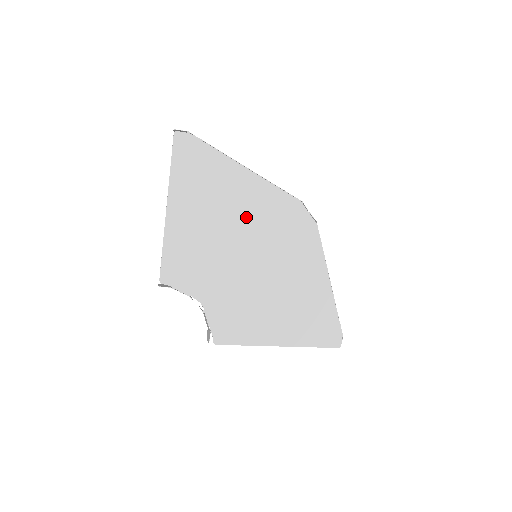
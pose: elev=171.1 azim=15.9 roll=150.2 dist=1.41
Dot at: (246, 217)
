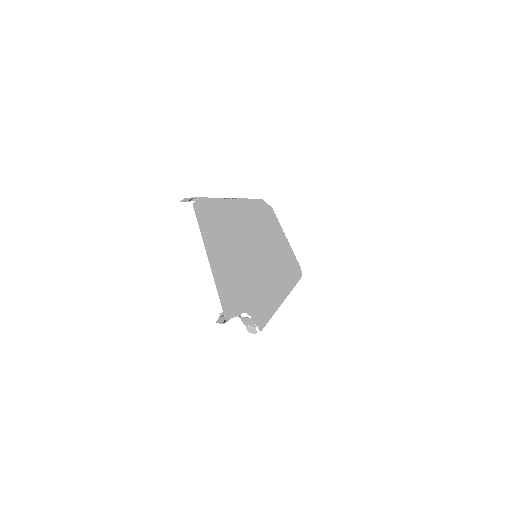
Dot at: (245, 234)
